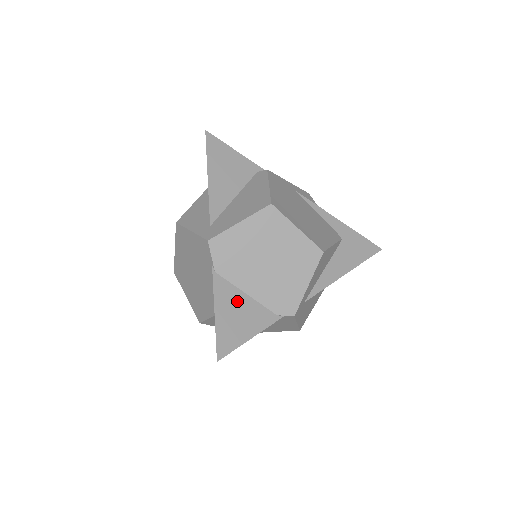
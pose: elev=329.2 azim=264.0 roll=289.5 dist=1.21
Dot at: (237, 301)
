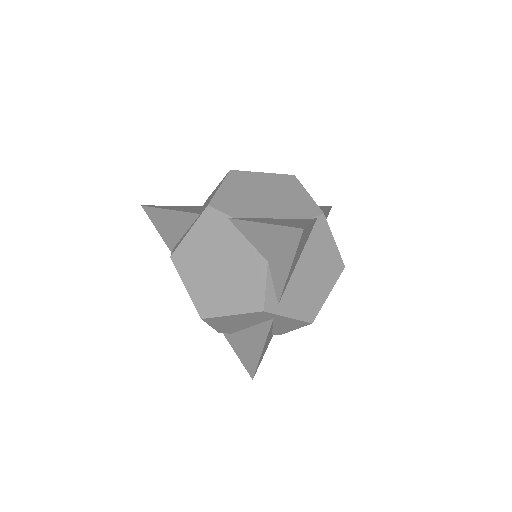
Dot at: (272, 220)
